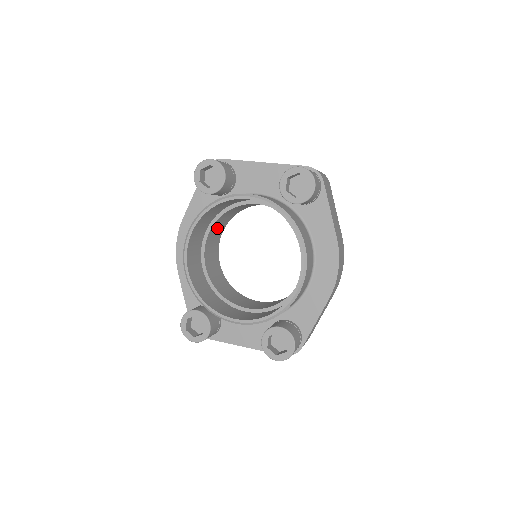
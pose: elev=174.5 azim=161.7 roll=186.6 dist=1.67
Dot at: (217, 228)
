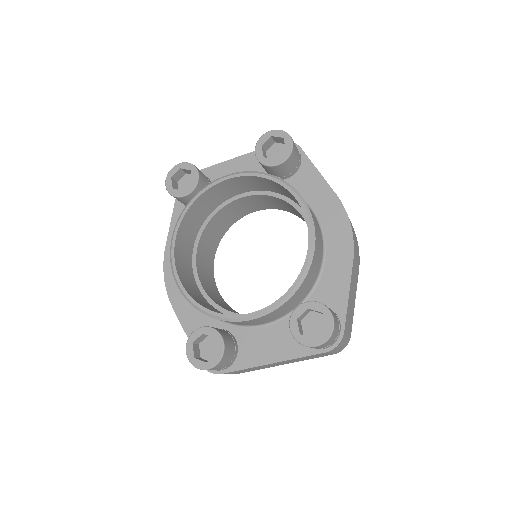
Dot at: (206, 248)
